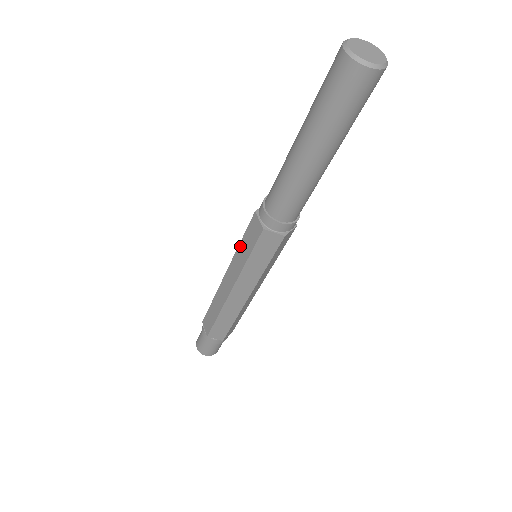
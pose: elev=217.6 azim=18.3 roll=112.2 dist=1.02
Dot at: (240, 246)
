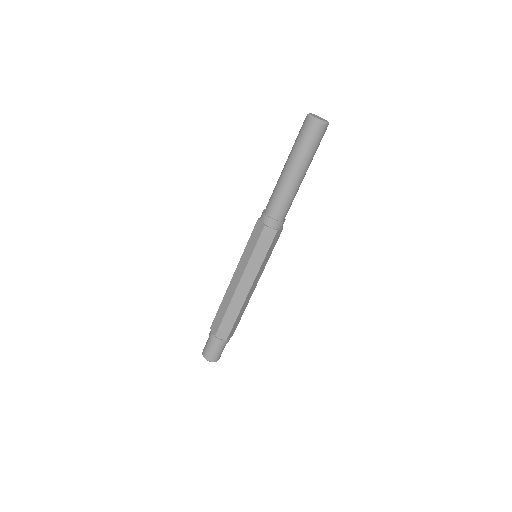
Dot at: (246, 247)
